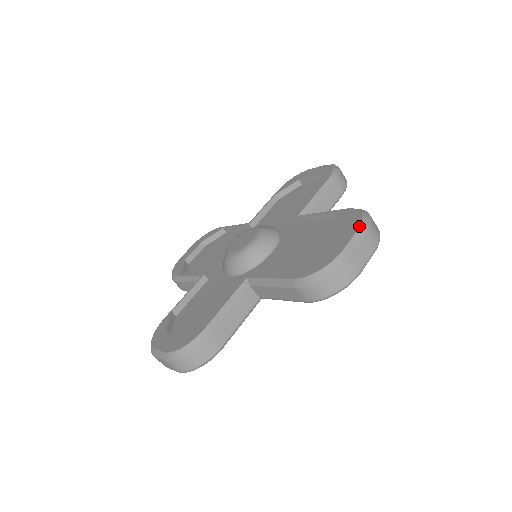
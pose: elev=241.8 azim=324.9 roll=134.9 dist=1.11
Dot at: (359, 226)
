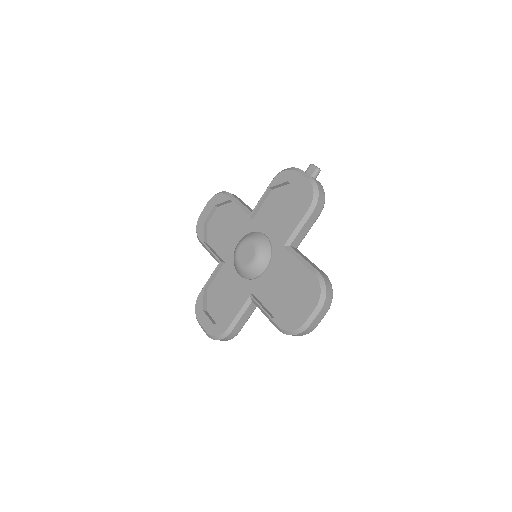
Dot at: (317, 305)
